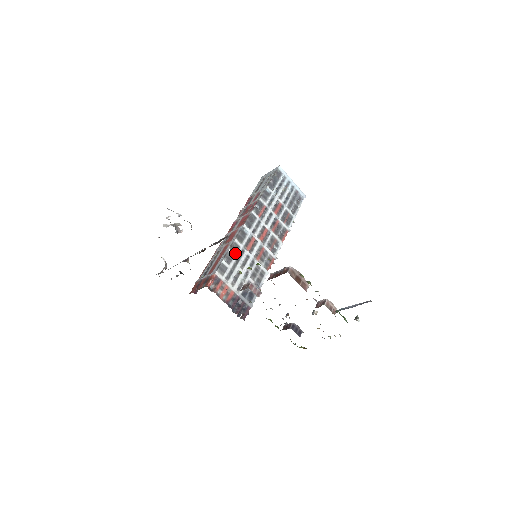
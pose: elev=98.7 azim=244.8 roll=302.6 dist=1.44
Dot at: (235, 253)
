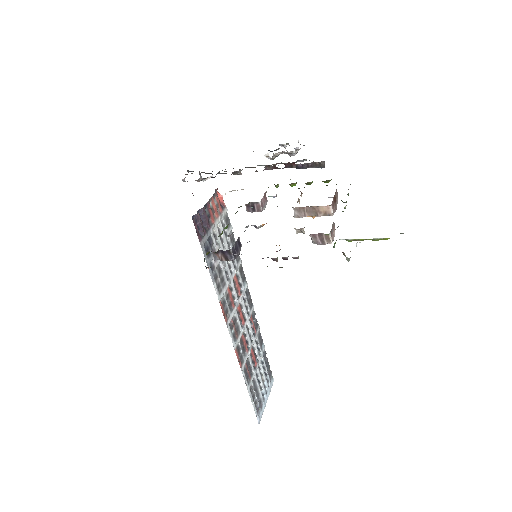
Dot at: occluded
